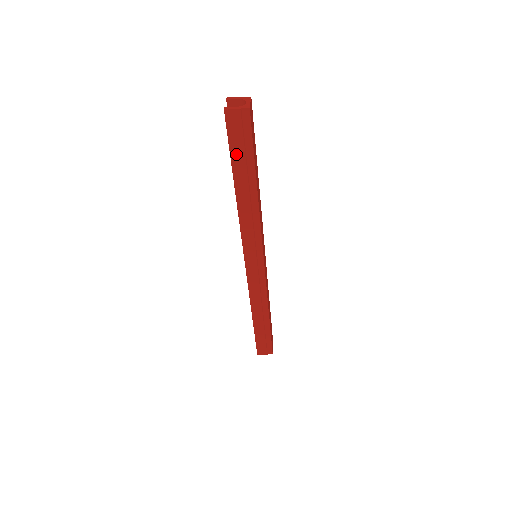
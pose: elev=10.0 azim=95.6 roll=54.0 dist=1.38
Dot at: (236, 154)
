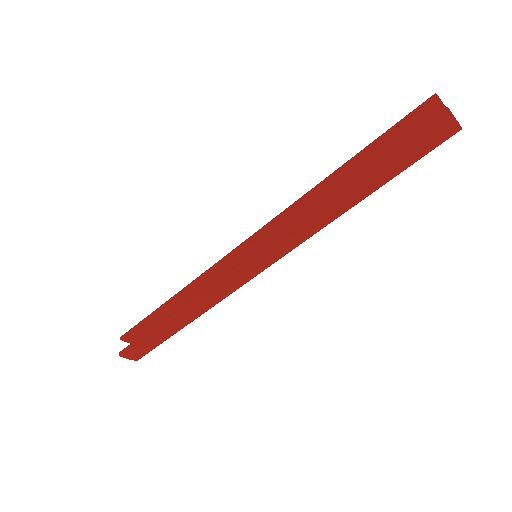
Dot at: (397, 156)
